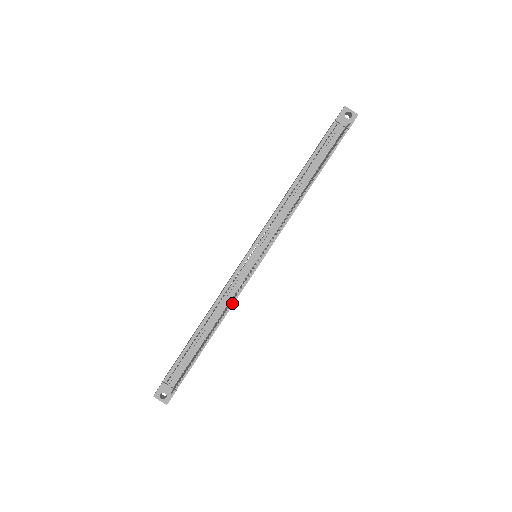
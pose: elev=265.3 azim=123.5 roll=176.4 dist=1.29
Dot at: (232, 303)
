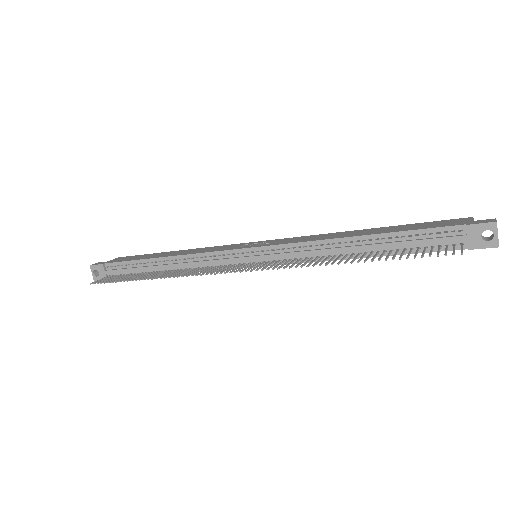
Dot at: occluded
